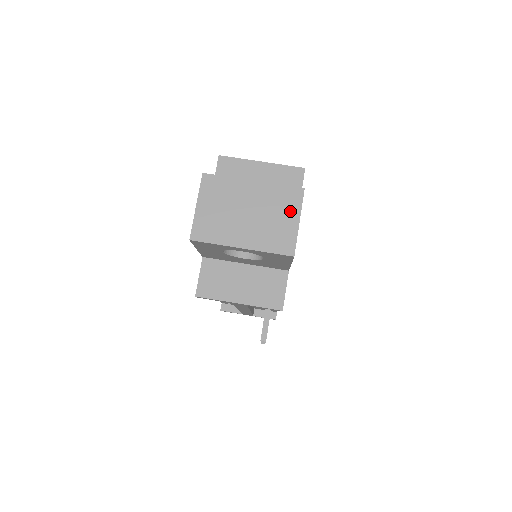
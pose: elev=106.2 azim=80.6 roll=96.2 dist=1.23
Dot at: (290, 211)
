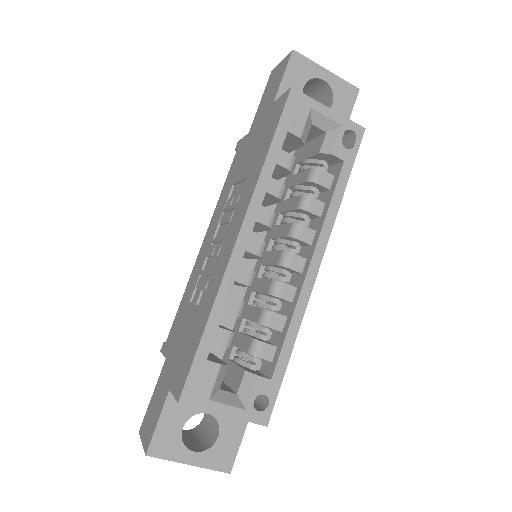
Dot at: occluded
